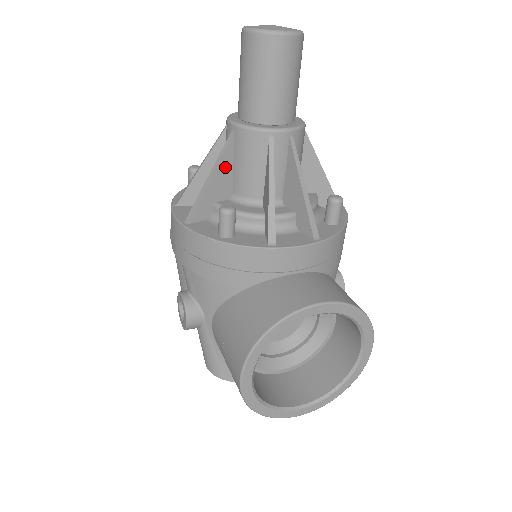
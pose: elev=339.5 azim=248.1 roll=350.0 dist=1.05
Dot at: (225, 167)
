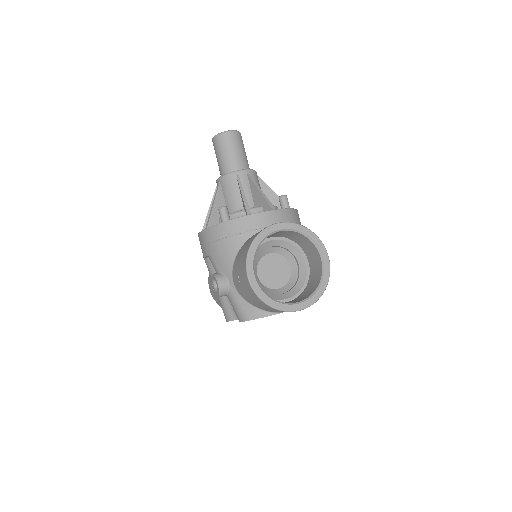
Dot at: (220, 199)
